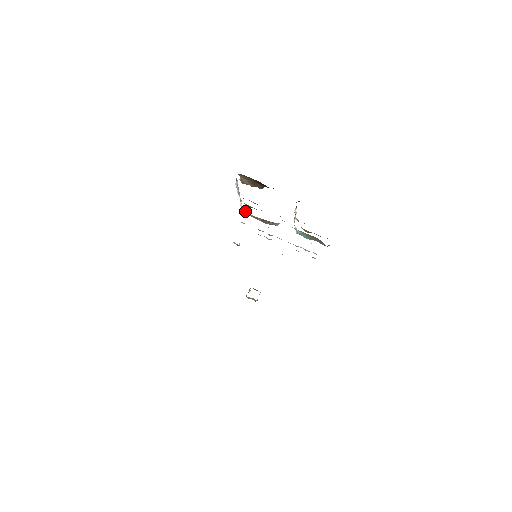
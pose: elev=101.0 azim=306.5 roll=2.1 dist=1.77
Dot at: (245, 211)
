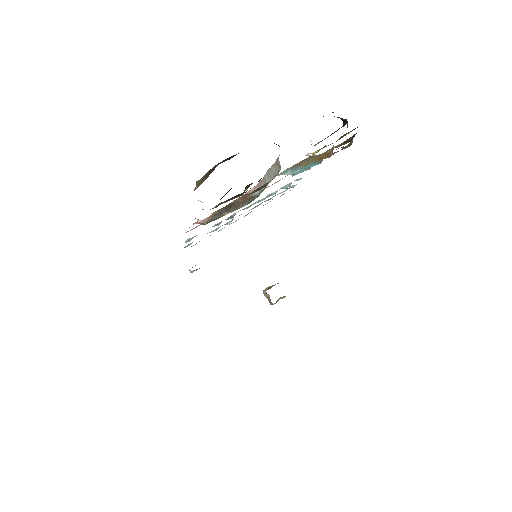
Dot at: (197, 223)
